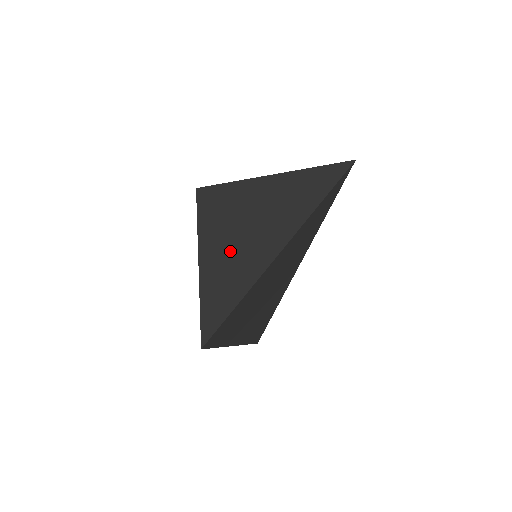
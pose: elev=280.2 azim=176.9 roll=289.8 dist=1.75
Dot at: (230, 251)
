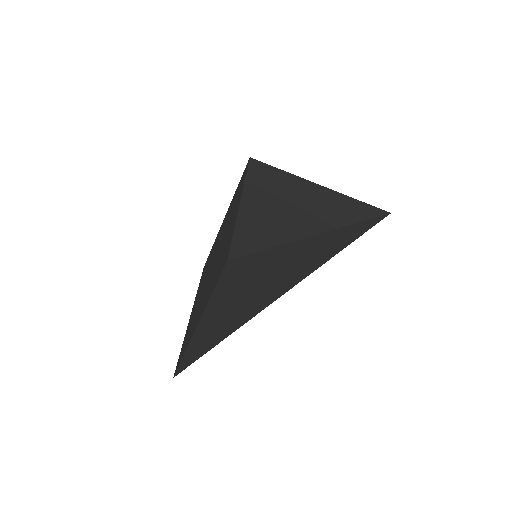
Dot at: (278, 207)
